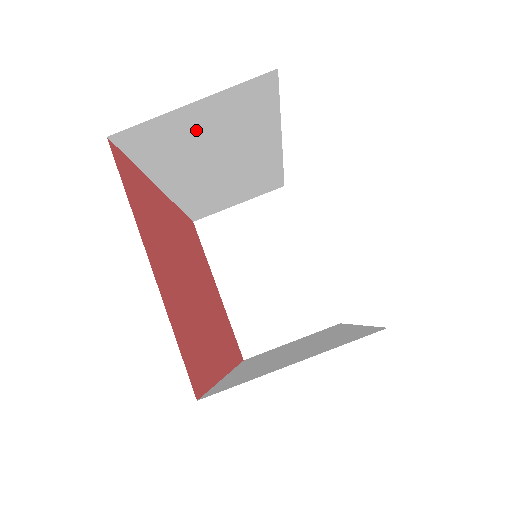
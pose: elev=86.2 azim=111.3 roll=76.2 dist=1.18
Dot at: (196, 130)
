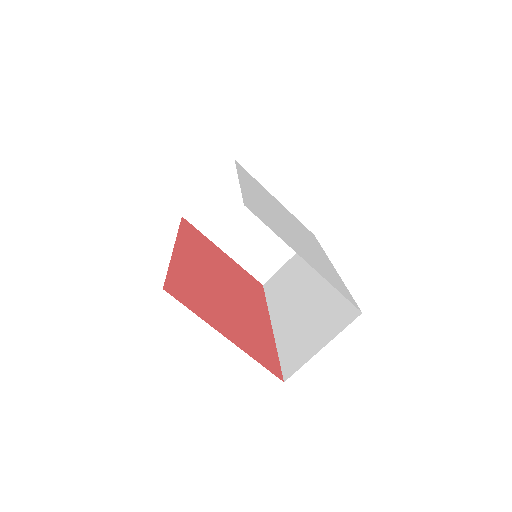
Dot at: occluded
